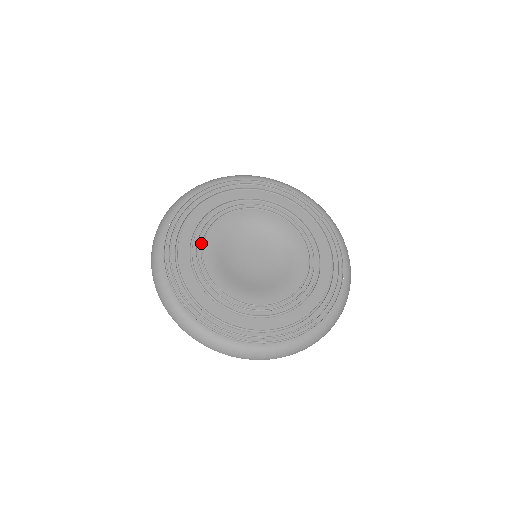
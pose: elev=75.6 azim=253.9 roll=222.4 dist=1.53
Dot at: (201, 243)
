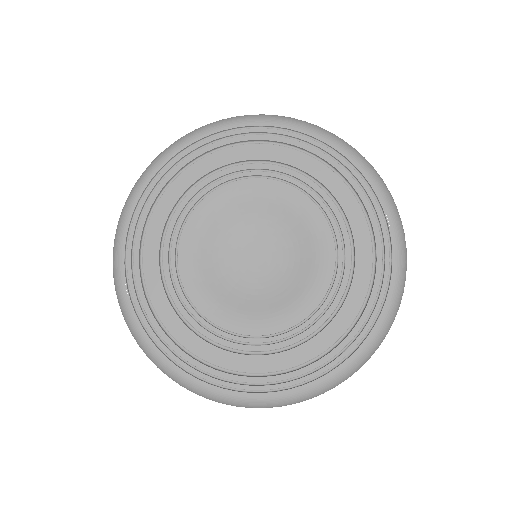
Dot at: (177, 283)
